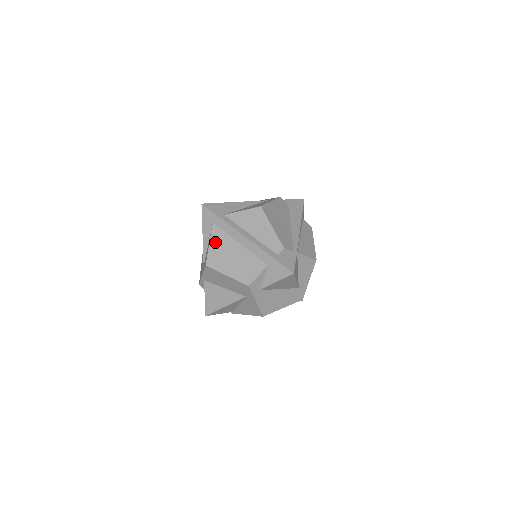
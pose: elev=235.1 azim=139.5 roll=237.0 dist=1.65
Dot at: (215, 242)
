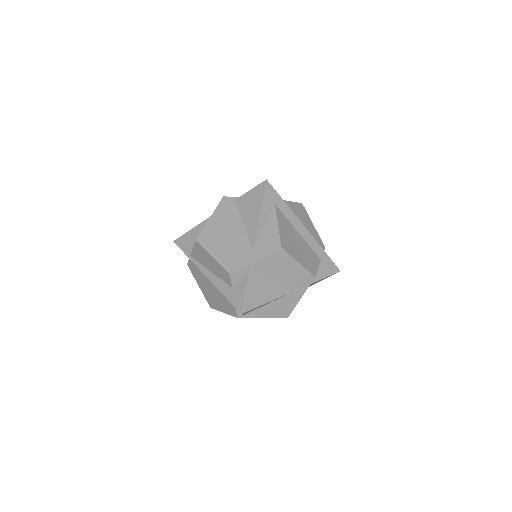
Dot at: (282, 225)
